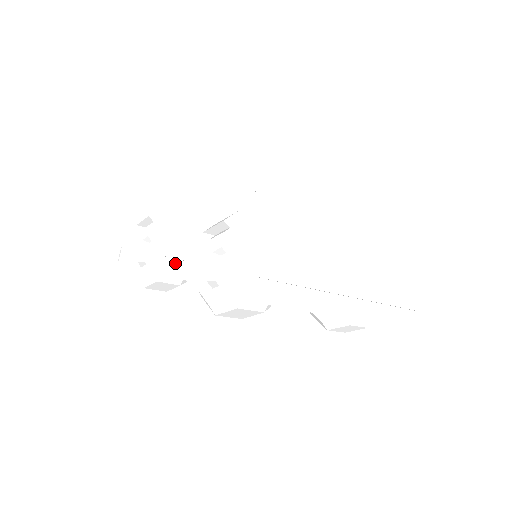
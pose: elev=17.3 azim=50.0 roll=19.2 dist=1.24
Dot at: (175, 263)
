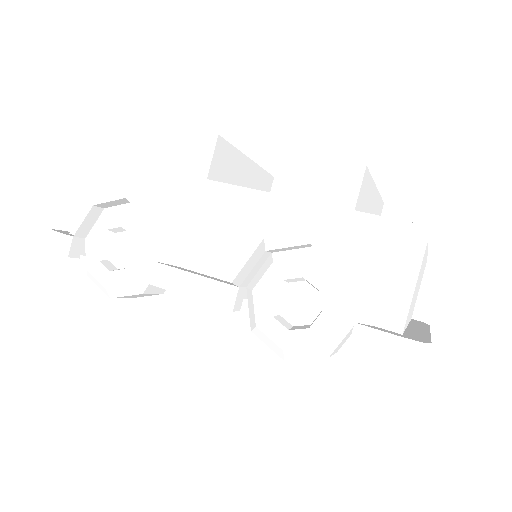
Dot at: (205, 283)
